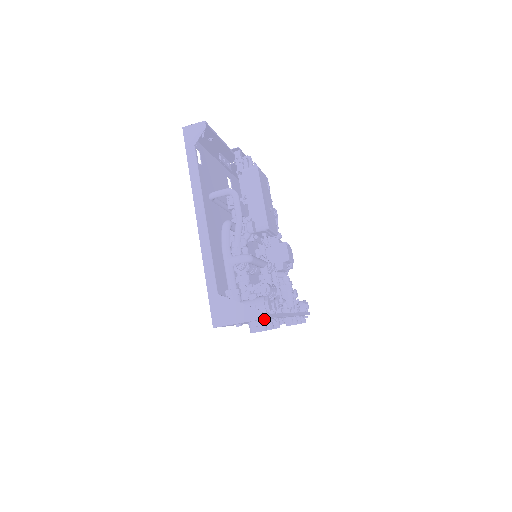
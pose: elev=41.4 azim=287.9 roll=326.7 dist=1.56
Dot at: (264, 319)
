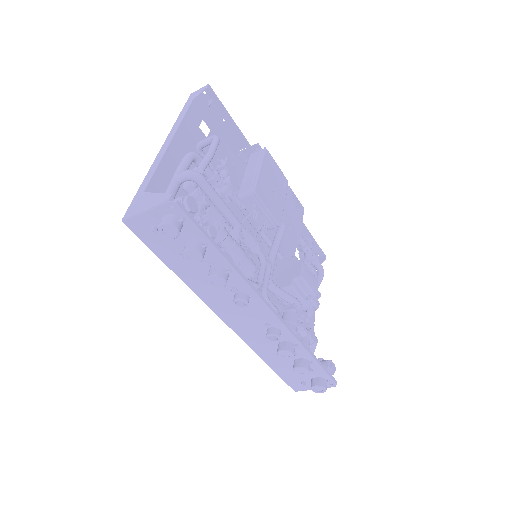
Dot at: (188, 232)
